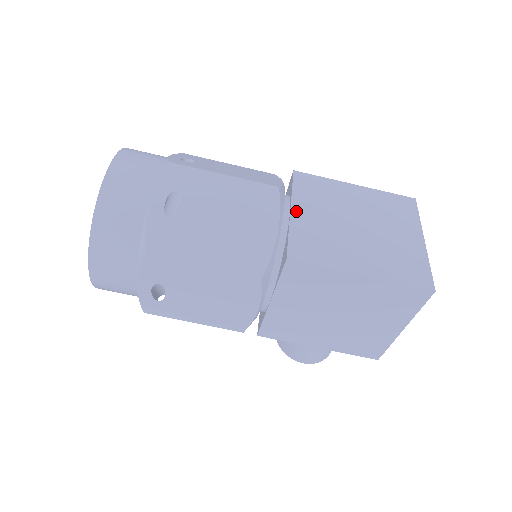
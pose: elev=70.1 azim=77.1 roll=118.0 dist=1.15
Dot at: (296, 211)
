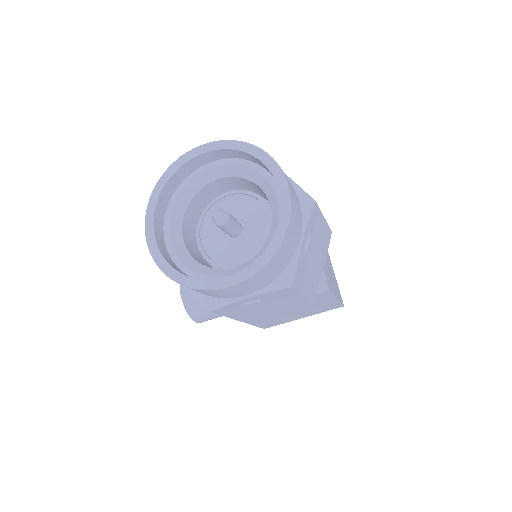
Dot at: occluded
